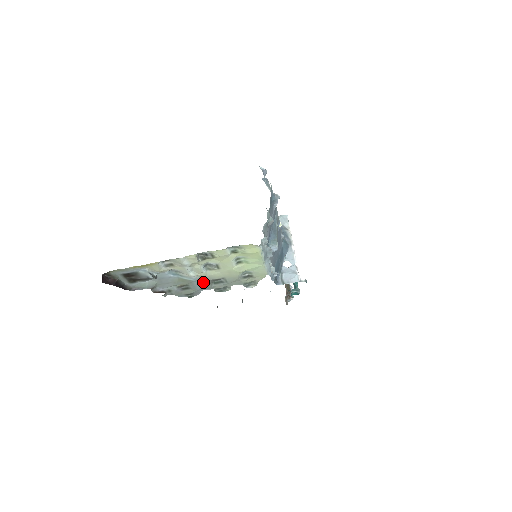
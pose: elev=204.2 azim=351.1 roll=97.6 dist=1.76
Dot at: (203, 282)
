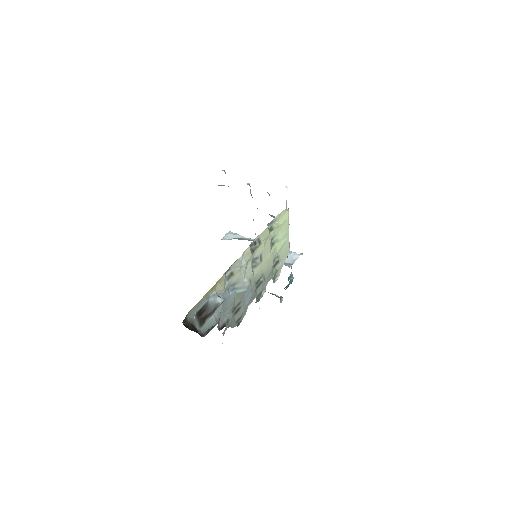
Dot at: (251, 289)
